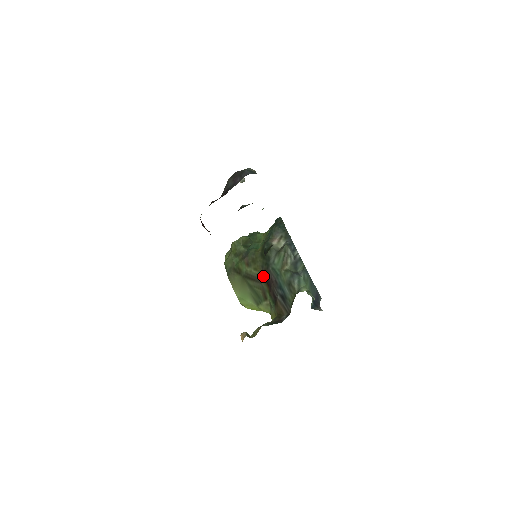
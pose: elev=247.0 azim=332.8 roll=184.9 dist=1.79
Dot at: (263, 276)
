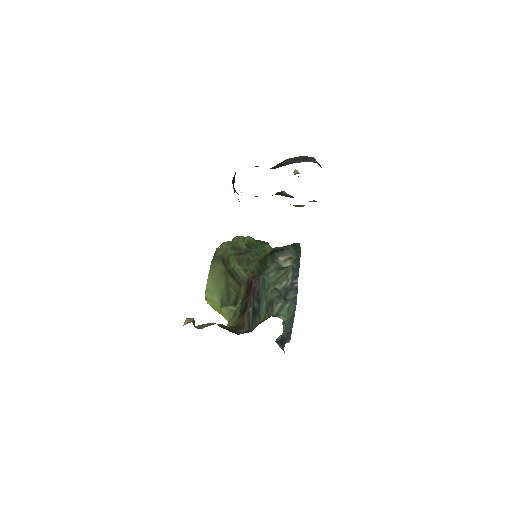
Dot at: (248, 281)
